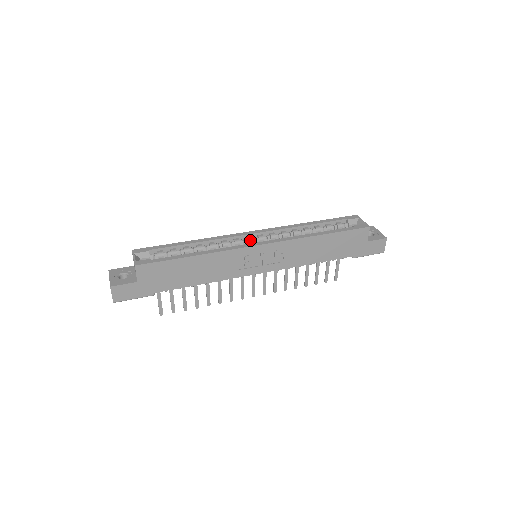
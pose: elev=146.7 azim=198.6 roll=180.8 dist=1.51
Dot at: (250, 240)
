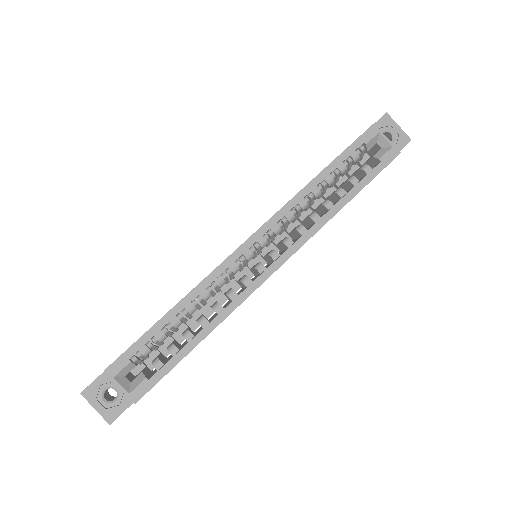
Dot at: (251, 257)
